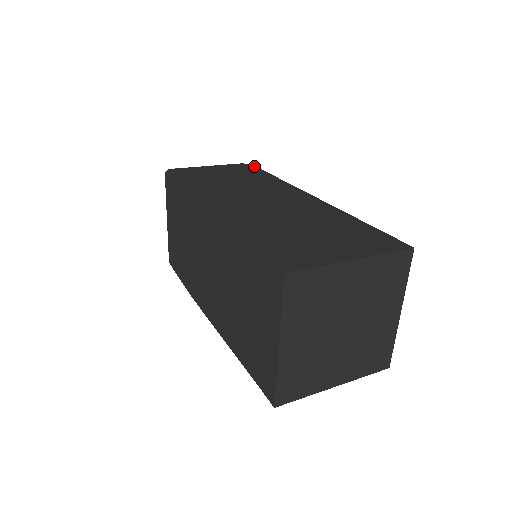
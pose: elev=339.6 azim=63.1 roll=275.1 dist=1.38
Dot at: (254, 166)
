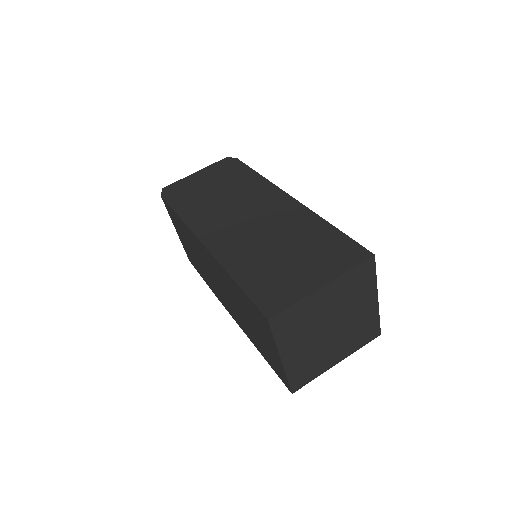
Dot at: (237, 159)
